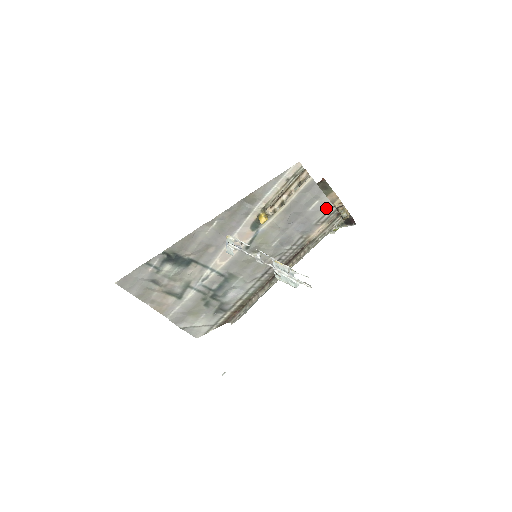
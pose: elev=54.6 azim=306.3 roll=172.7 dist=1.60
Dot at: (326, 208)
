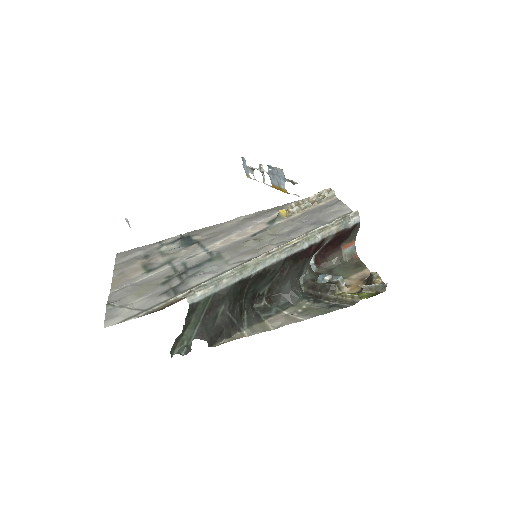
Dot at: (344, 213)
